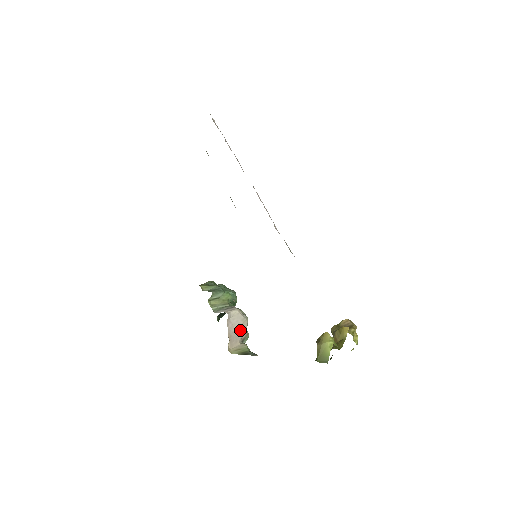
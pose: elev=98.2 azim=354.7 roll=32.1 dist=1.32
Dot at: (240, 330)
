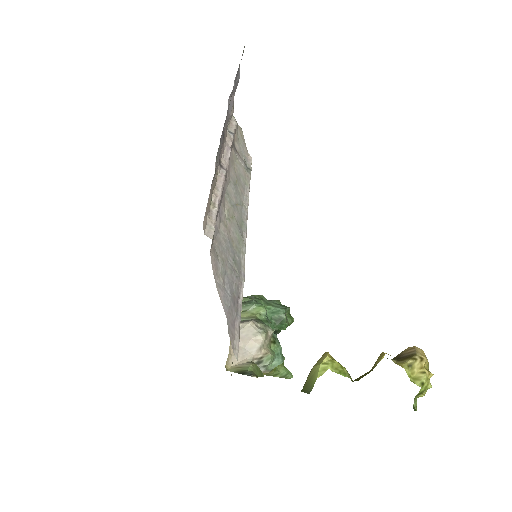
Dot at: (251, 346)
